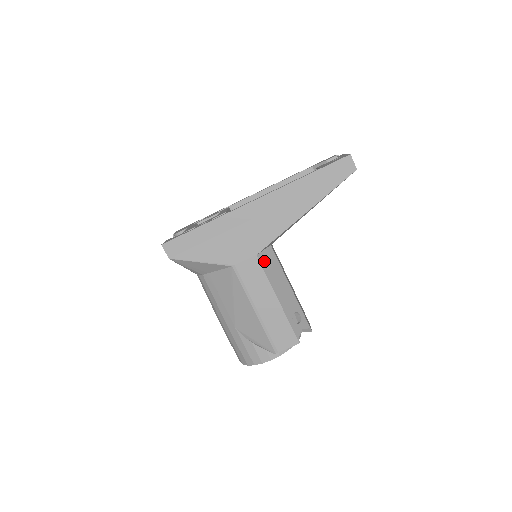
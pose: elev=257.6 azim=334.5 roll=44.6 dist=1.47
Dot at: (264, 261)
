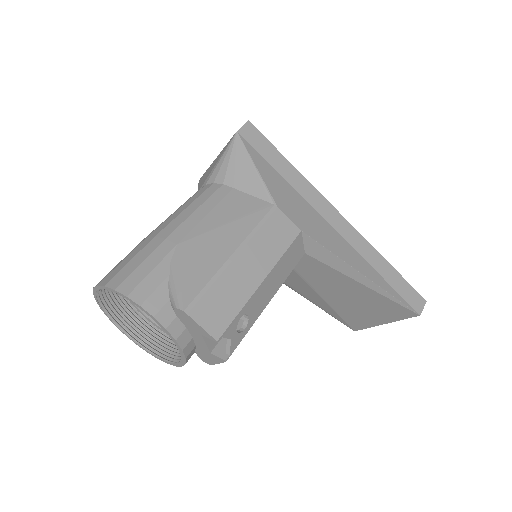
Dot at: (296, 245)
